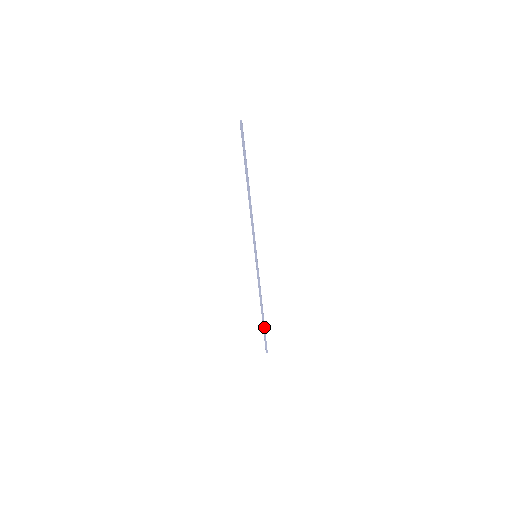
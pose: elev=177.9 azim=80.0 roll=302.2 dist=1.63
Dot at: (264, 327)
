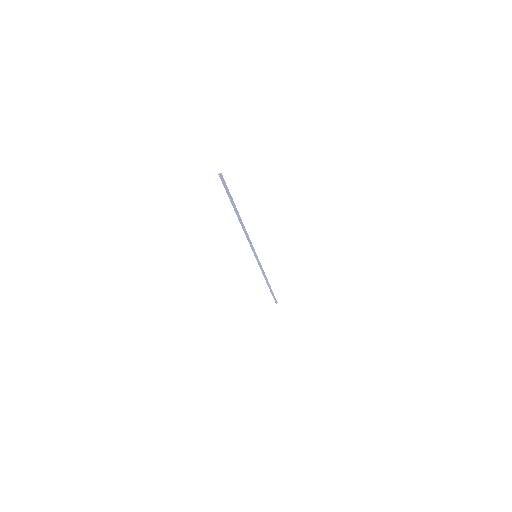
Dot at: (272, 292)
